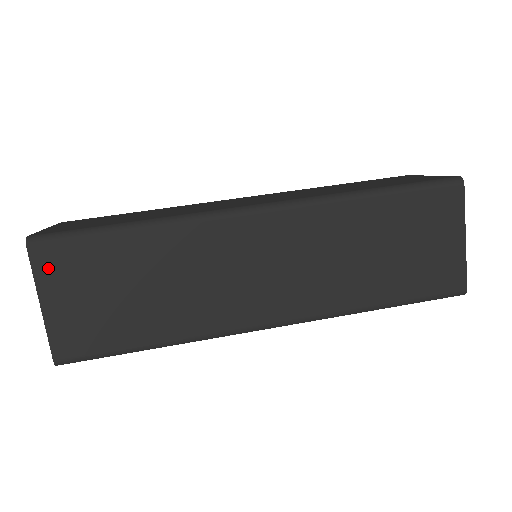
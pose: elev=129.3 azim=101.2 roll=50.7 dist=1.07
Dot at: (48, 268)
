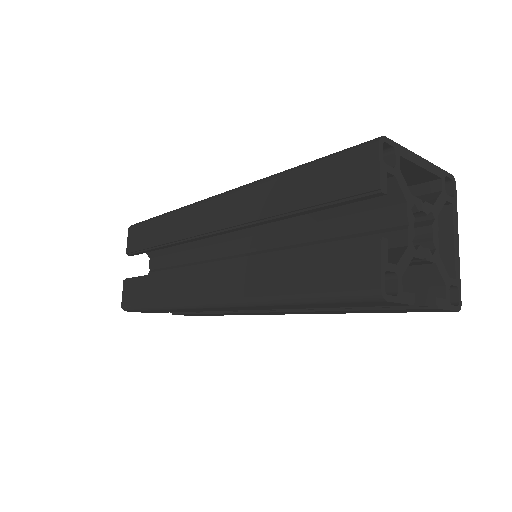
Dot at: occluded
